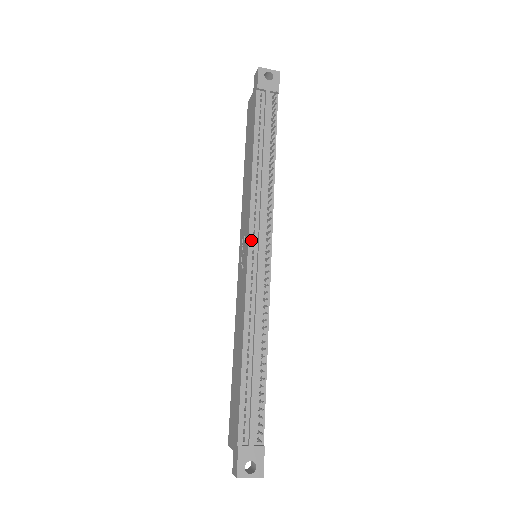
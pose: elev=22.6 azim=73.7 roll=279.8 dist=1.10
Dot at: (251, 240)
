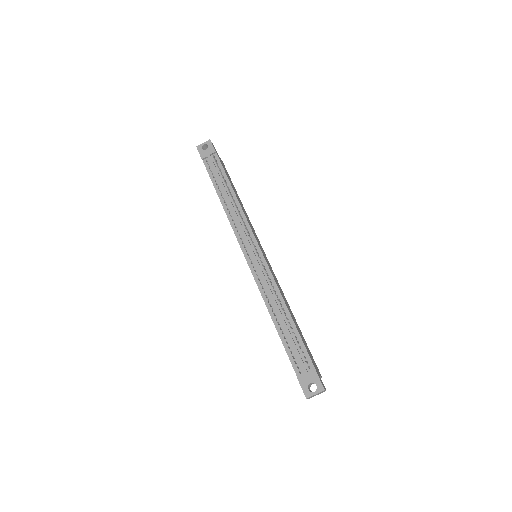
Dot at: (243, 249)
